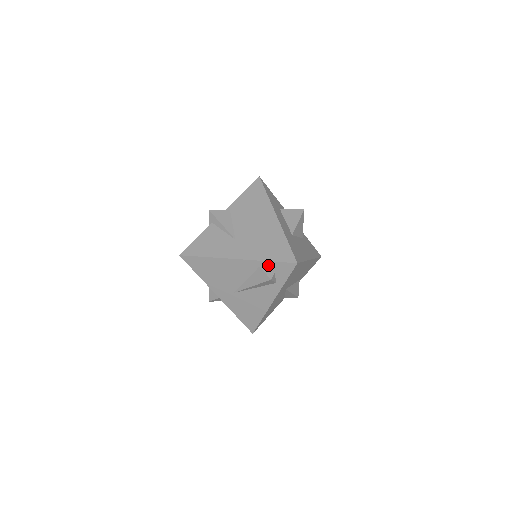
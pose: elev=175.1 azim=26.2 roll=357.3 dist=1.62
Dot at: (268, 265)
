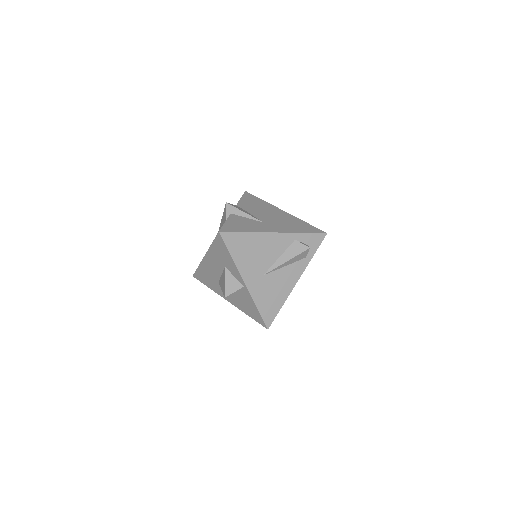
Dot at: (303, 237)
